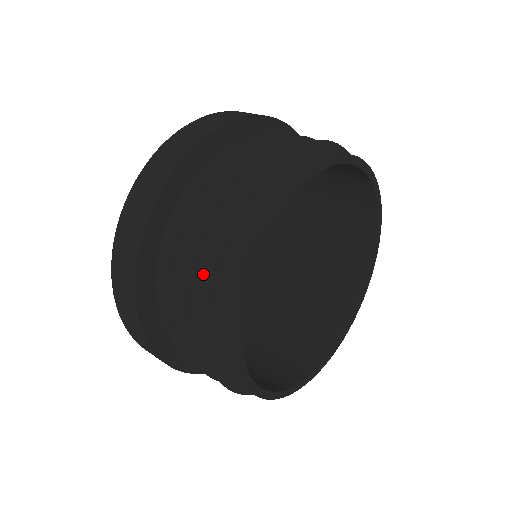
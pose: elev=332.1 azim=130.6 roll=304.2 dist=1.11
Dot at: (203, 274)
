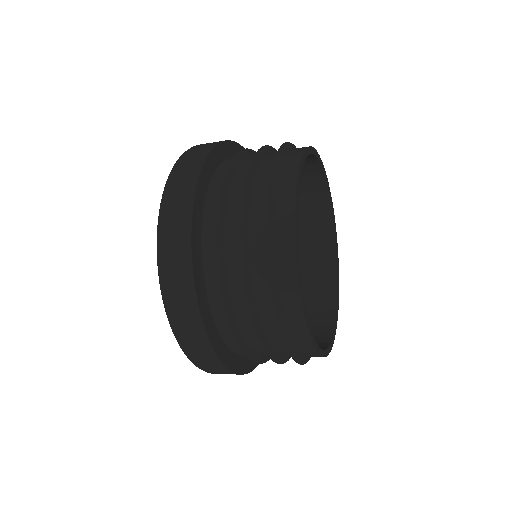
Dot at: (261, 302)
